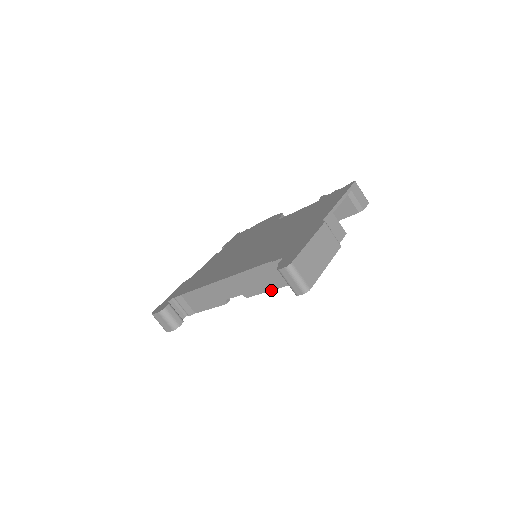
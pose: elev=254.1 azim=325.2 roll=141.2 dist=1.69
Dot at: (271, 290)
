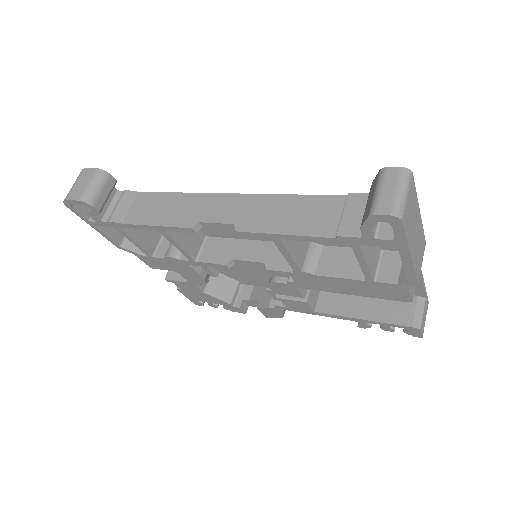
Dot at: (293, 234)
